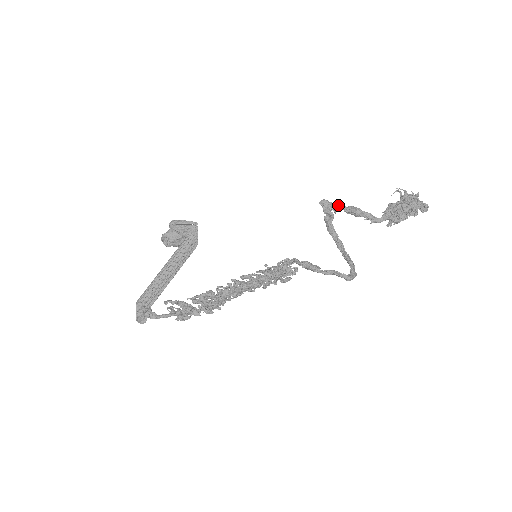
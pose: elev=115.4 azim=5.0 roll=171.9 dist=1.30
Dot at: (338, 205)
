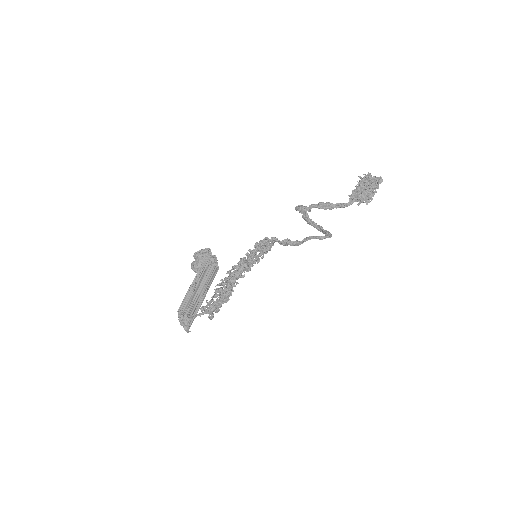
Dot at: (310, 205)
